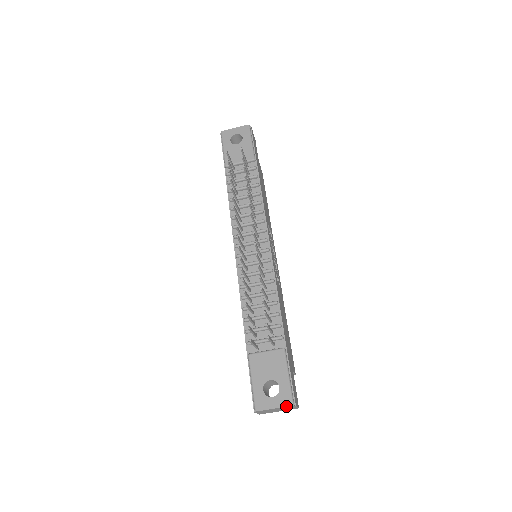
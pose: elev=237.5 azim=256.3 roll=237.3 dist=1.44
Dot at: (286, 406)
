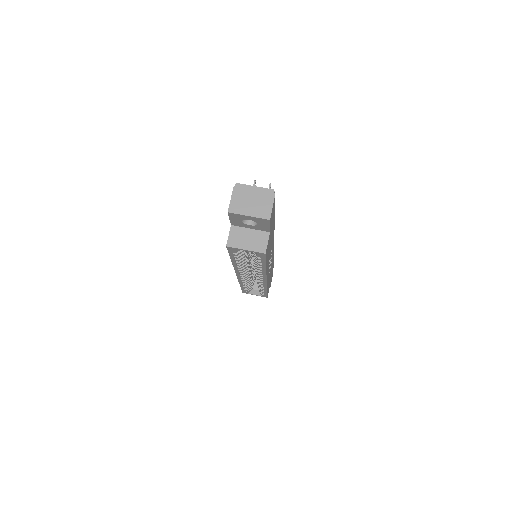
Dot at: (267, 188)
